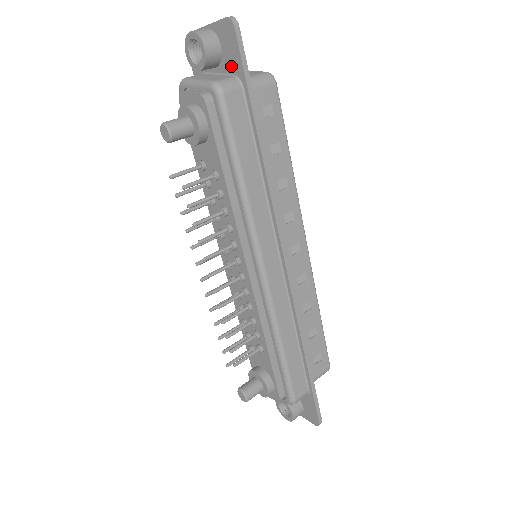
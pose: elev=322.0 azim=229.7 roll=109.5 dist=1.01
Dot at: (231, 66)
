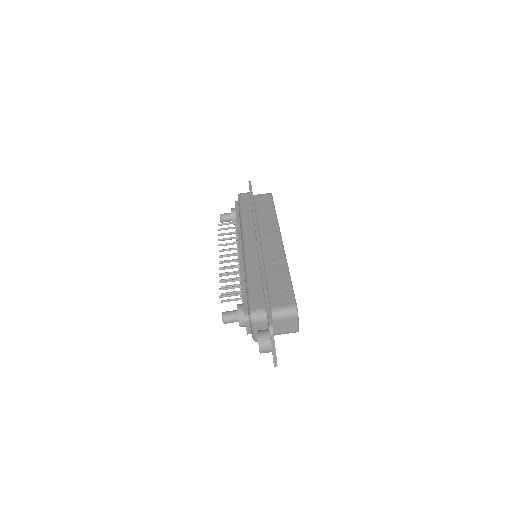
Dot at: occluded
